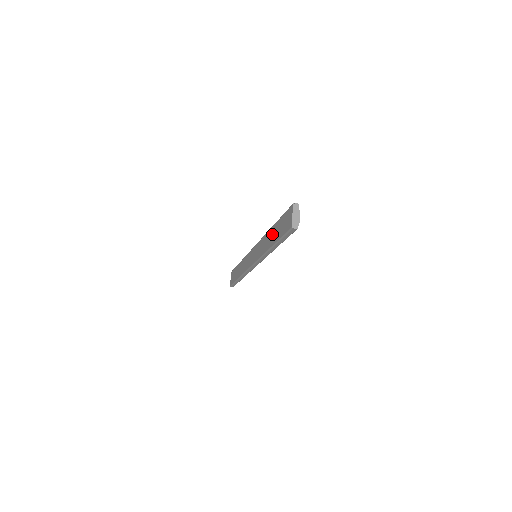
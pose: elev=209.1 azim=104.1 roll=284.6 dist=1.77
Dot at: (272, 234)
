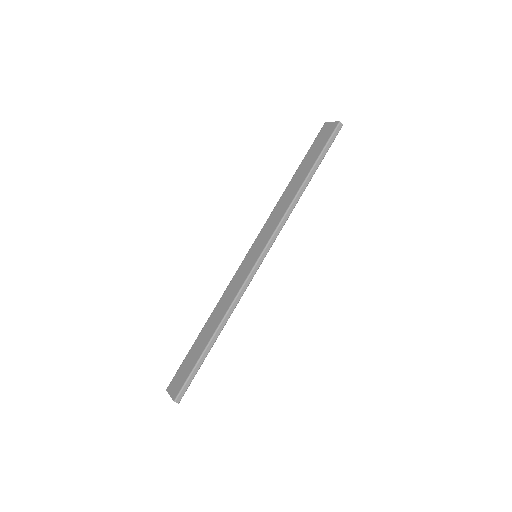
Dot at: (297, 178)
